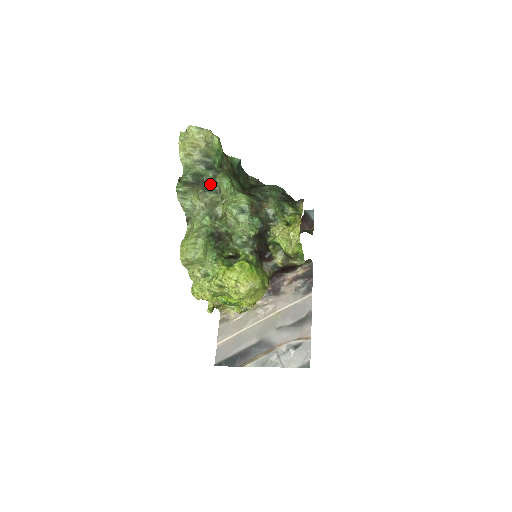
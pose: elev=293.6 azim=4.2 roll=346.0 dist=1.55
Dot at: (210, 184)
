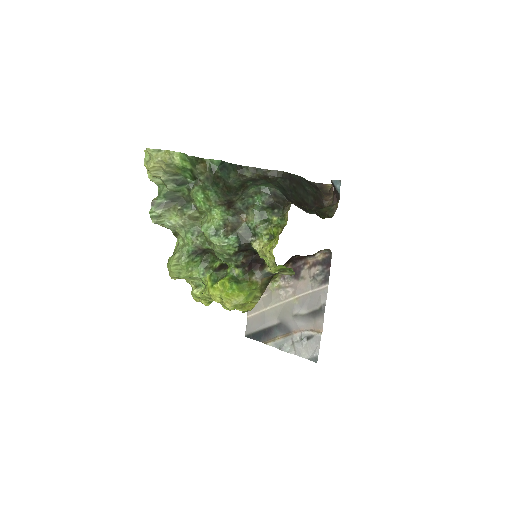
Dot at: (187, 199)
